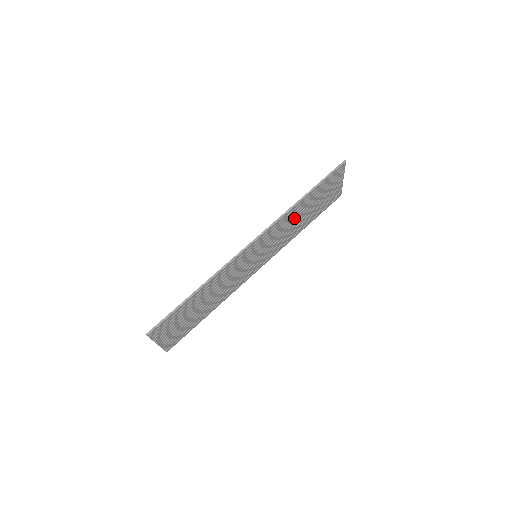
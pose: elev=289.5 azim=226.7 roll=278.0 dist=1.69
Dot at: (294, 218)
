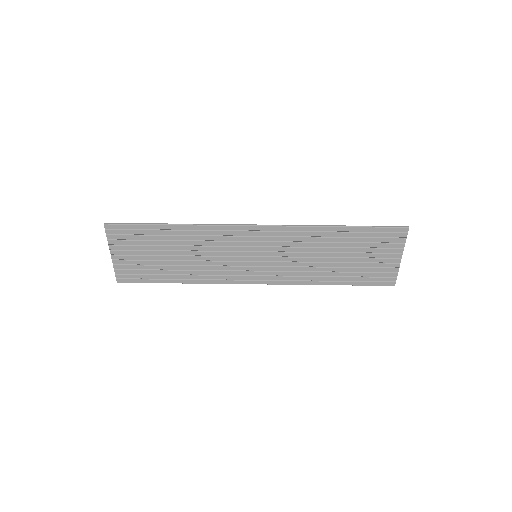
Dot at: (318, 248)
